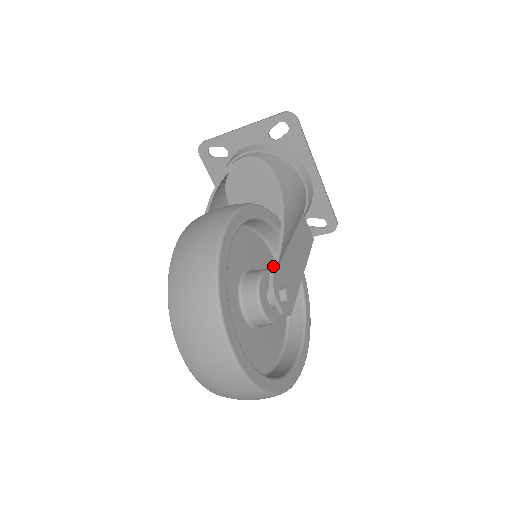
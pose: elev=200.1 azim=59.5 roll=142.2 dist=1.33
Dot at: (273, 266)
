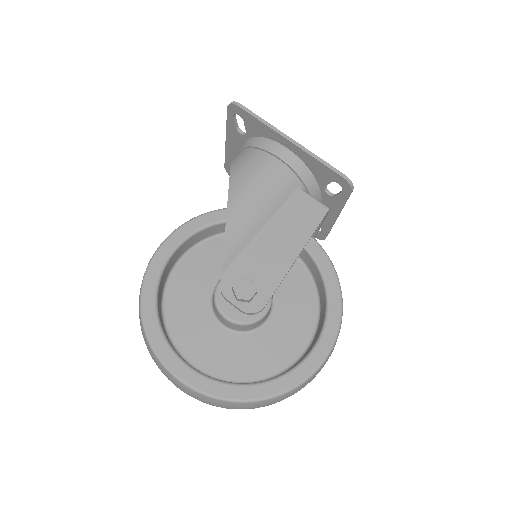
Dot at: (222, 267)
